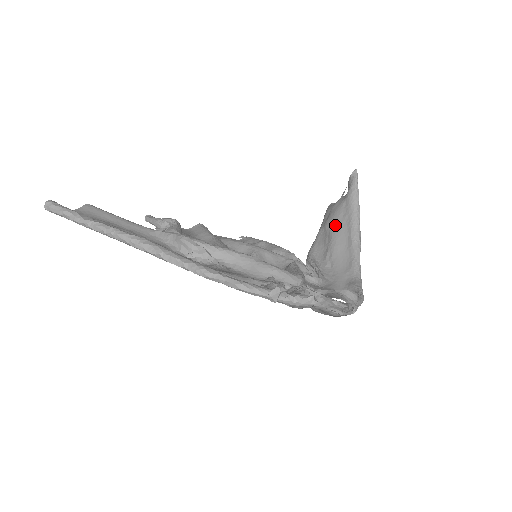
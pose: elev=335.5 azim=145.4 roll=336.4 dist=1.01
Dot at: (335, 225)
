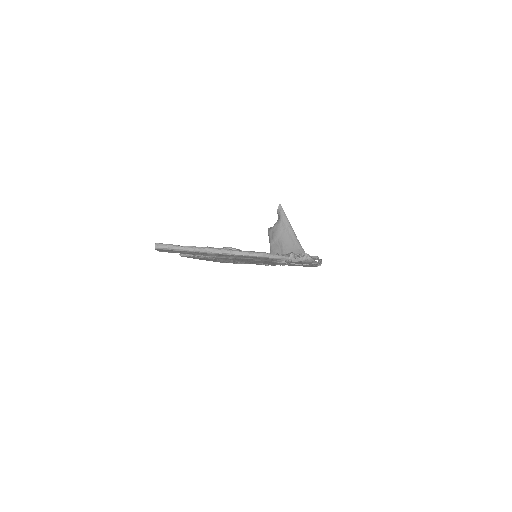
Dot at: (280, 236)
